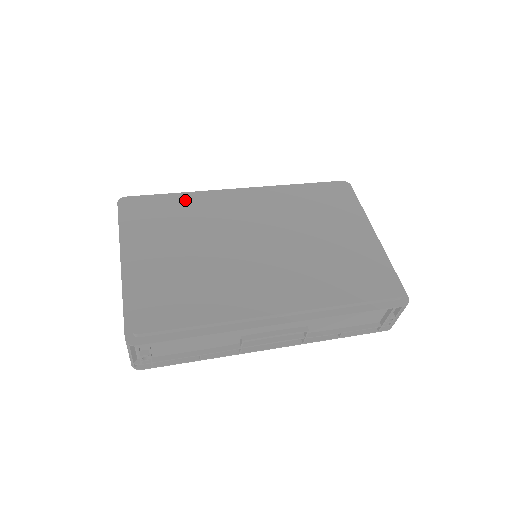
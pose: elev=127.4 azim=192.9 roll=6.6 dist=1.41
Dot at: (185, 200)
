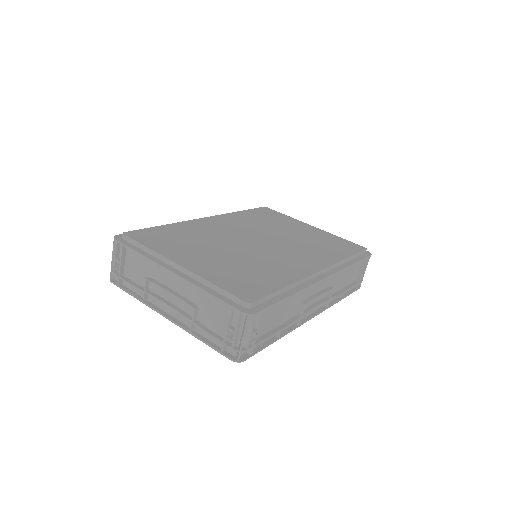
Dot at: (174, 227)
